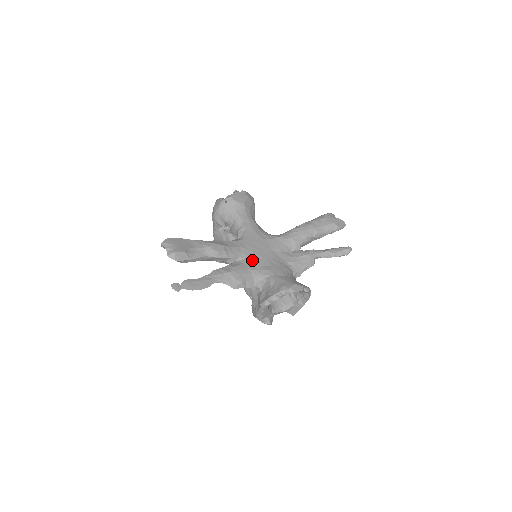
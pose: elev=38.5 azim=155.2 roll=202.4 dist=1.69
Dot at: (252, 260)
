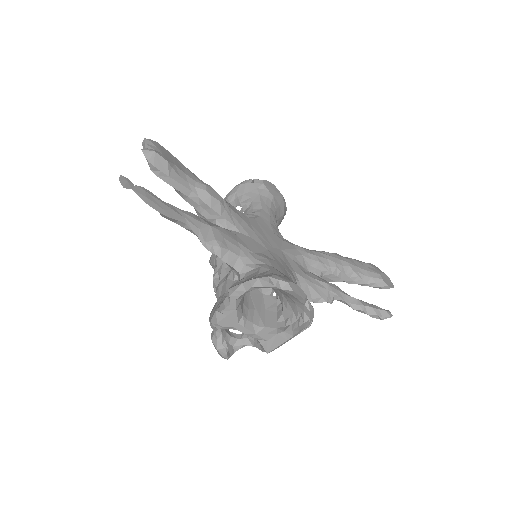
Dot at: (250, 240)
